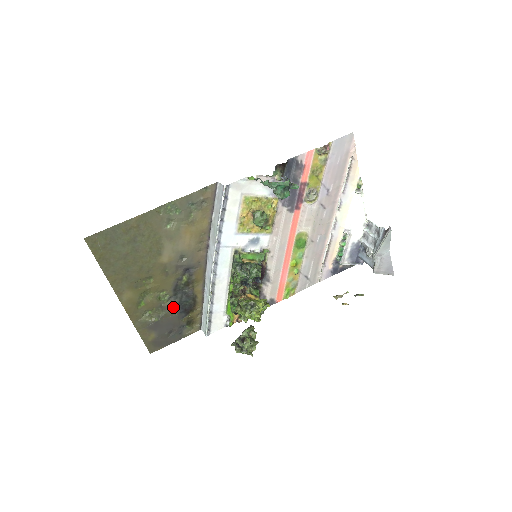
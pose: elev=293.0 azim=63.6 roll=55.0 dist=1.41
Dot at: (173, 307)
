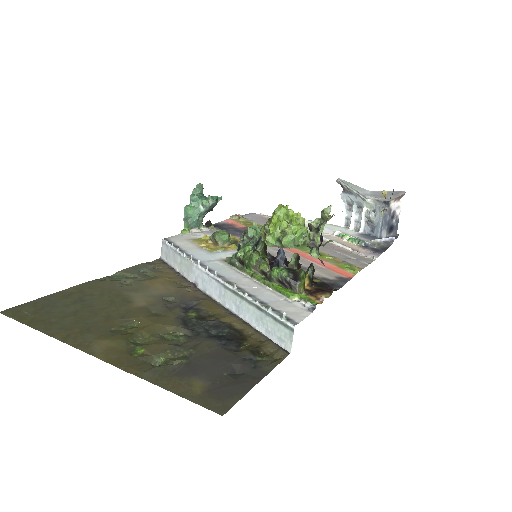
Dot at: (202, 342)
